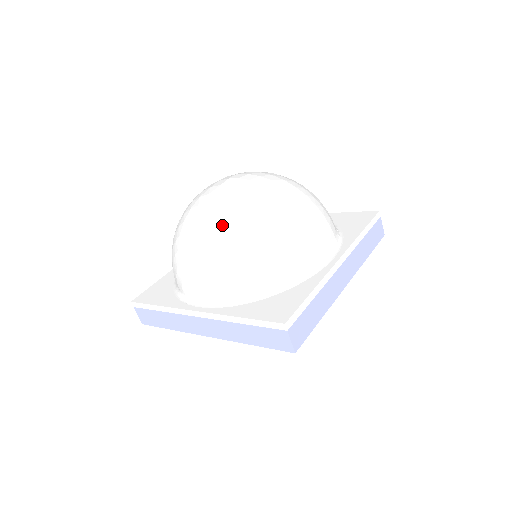
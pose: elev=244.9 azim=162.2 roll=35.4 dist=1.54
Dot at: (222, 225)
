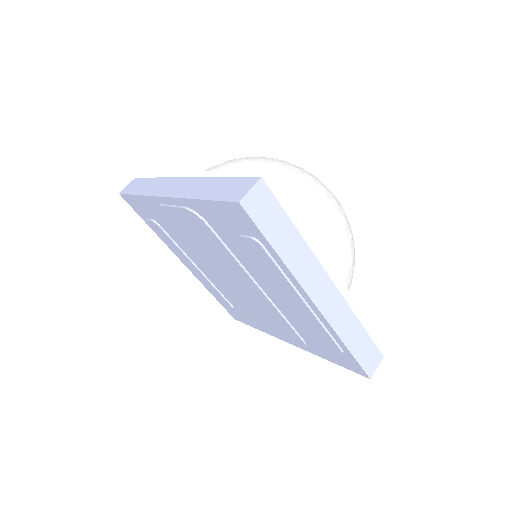
Dot at: (286, 162)
